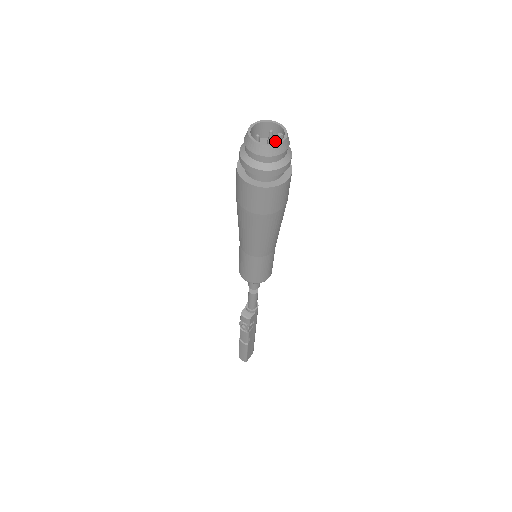
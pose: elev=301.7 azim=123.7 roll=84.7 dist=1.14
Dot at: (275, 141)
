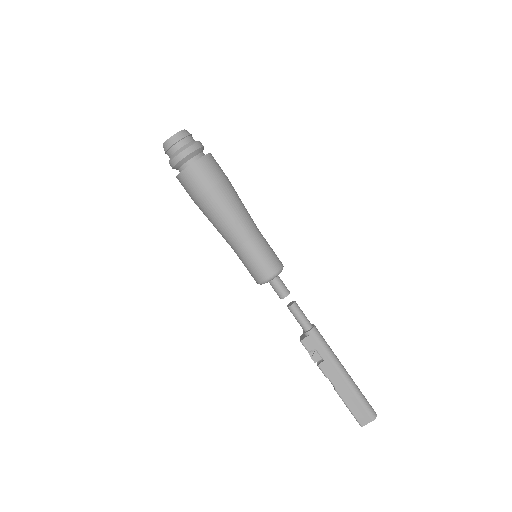
Dot at: occluded
